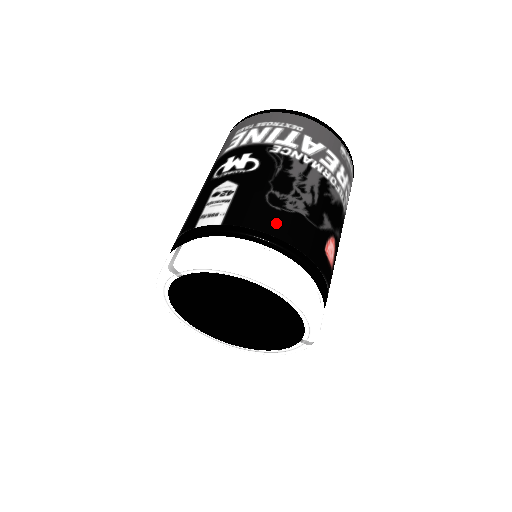
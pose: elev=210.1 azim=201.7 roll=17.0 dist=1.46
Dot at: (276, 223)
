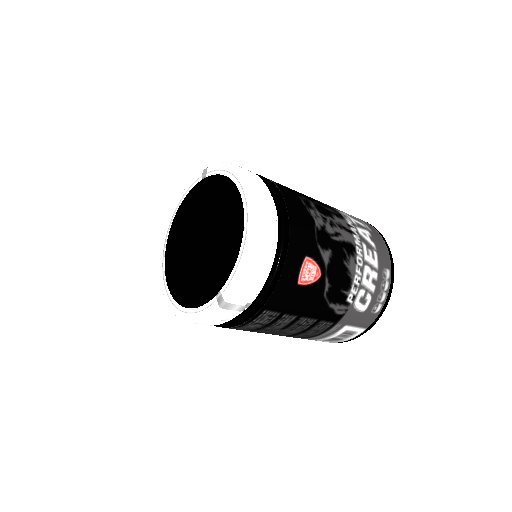
Dot at: (293, 200)
